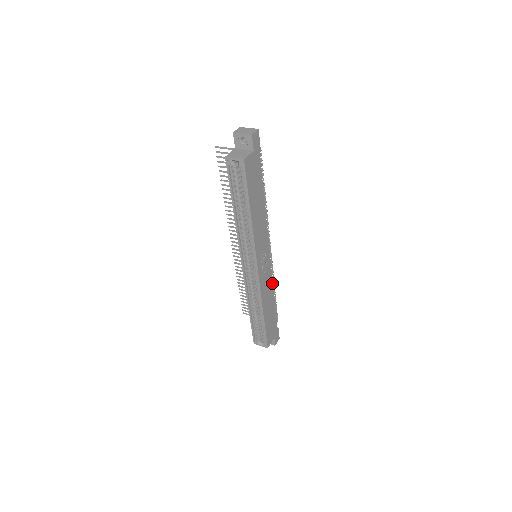
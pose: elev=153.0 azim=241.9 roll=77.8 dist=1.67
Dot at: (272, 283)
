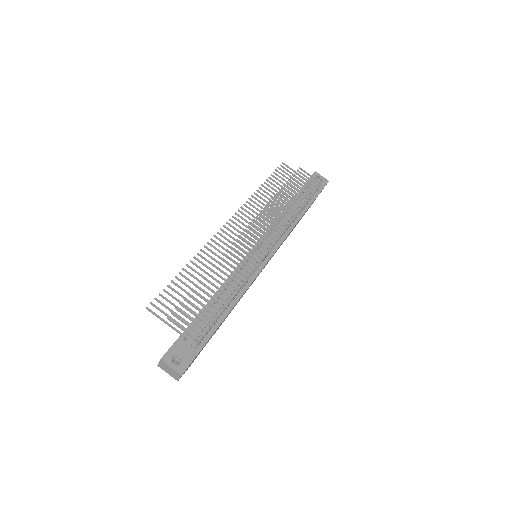
Dot at: (289, 233)
